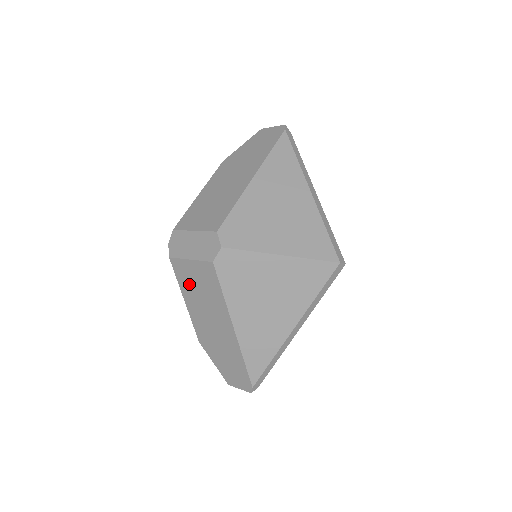
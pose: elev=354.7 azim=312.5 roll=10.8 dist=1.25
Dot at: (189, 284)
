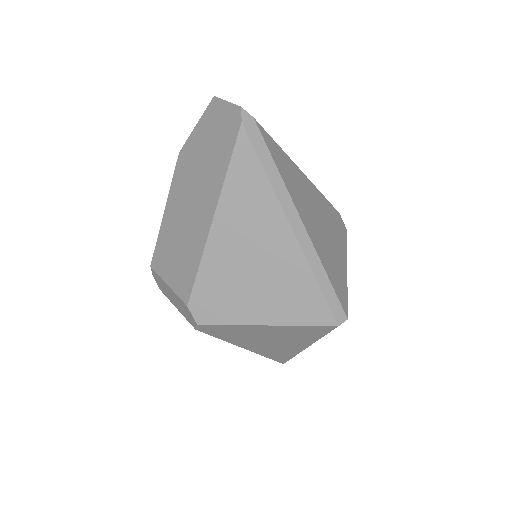
Dot at: occluded
